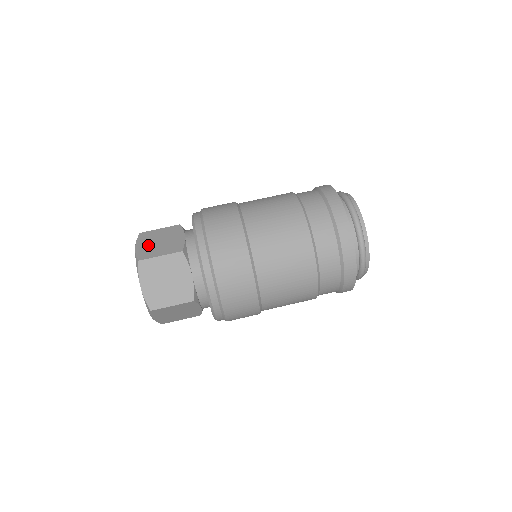
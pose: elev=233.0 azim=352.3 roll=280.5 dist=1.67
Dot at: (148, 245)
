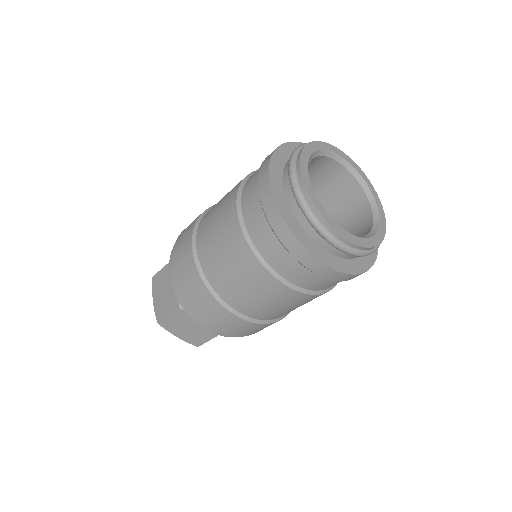
Dot at: occluded
